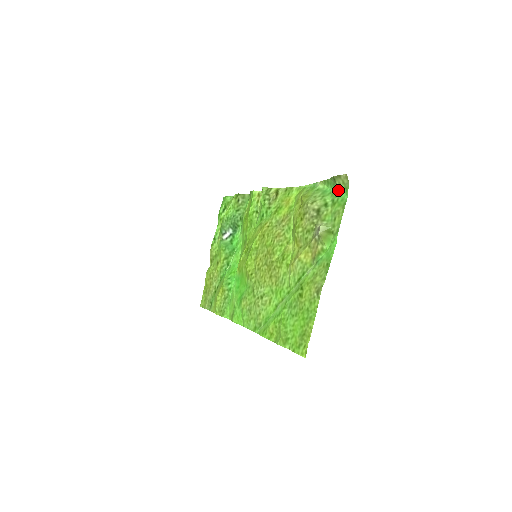
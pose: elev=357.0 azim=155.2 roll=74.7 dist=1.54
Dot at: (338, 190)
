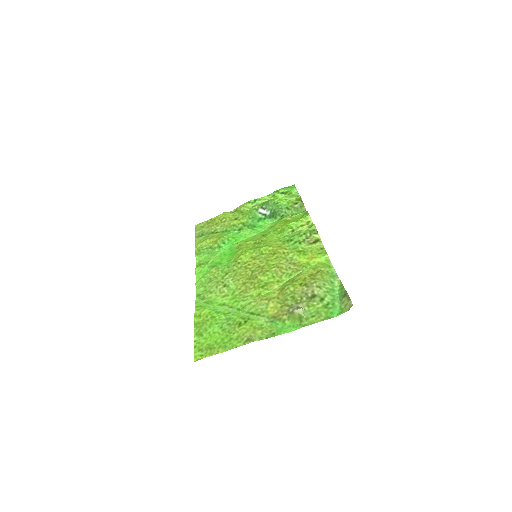
Dot at: (339, 303)
